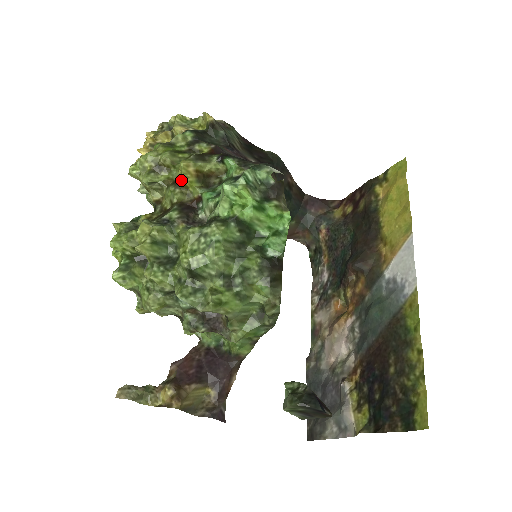
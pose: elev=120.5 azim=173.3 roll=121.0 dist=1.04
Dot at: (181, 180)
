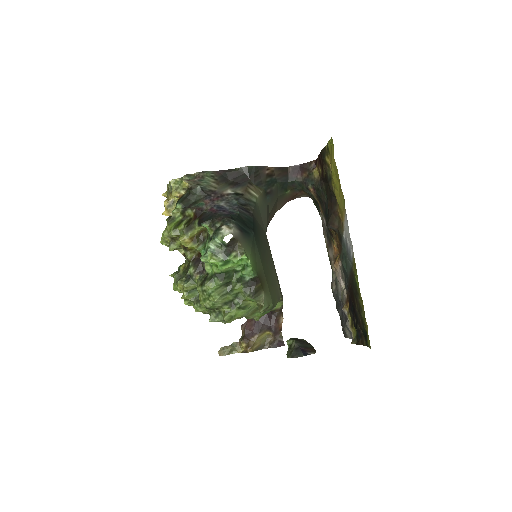
Dot at: (186, 246)
